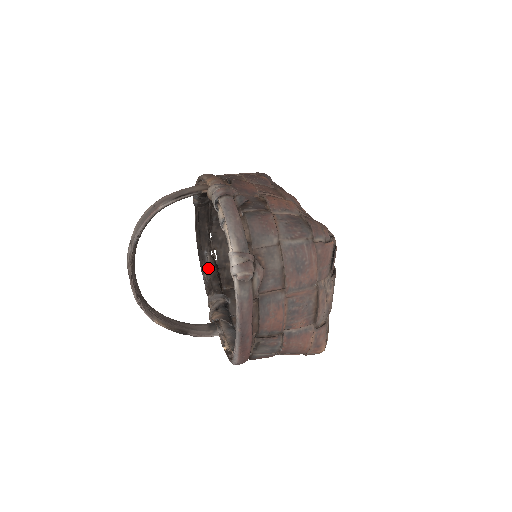
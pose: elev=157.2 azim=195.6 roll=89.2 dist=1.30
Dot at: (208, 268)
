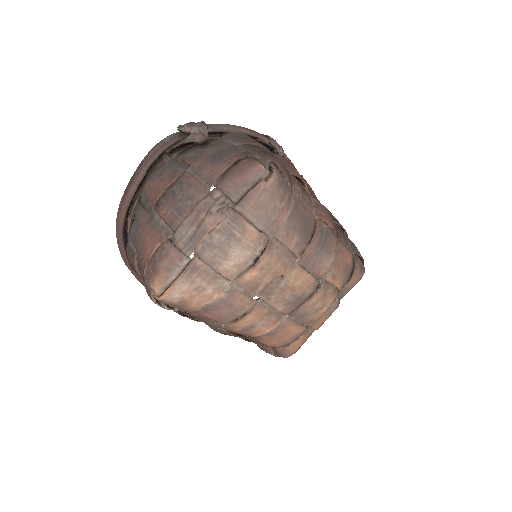
Dot at: occluded
